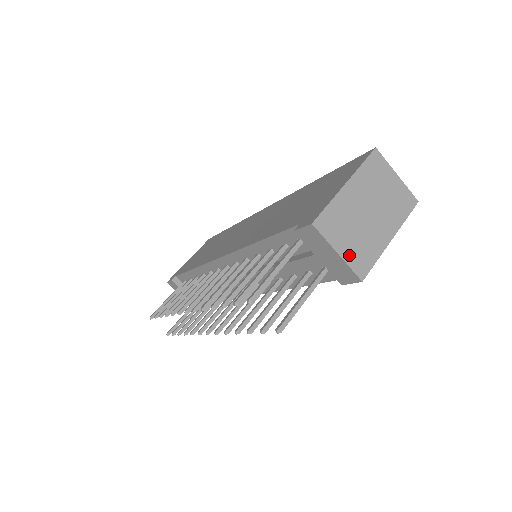
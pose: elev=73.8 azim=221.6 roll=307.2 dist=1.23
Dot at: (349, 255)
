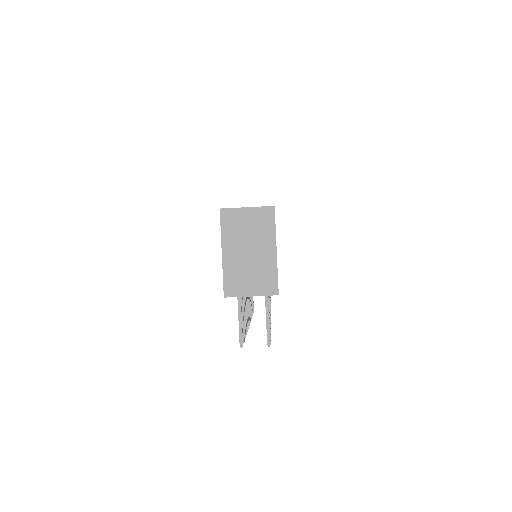
Dot at: (258, 290)
